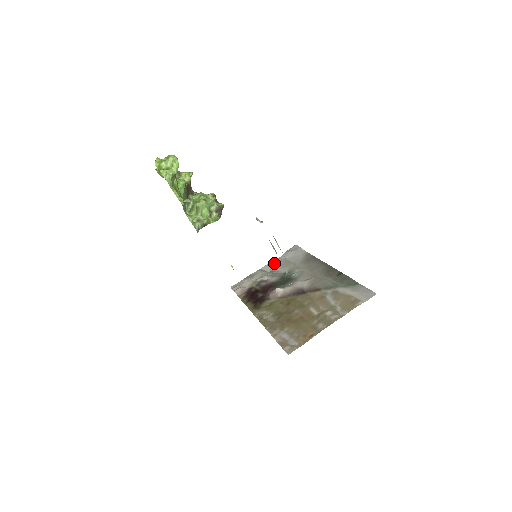
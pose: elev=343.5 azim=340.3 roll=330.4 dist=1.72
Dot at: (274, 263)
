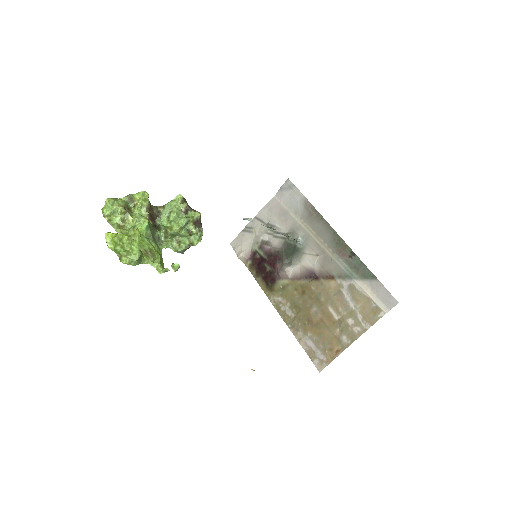
Dot at: (270, 209)
